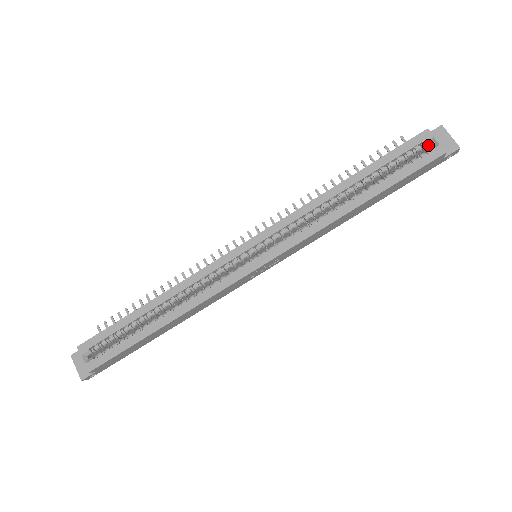
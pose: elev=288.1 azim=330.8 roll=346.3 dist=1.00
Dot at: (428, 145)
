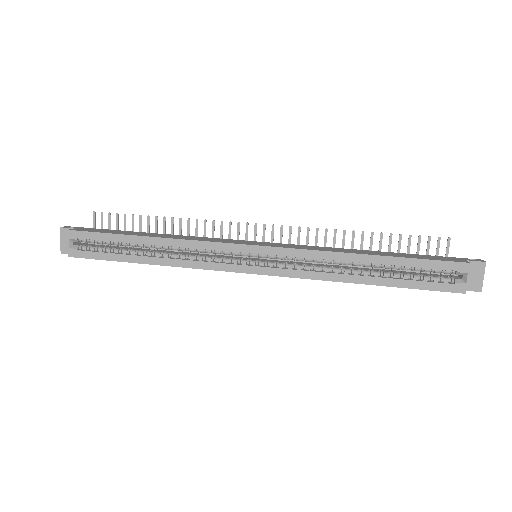
Dot at: (459, 274)
